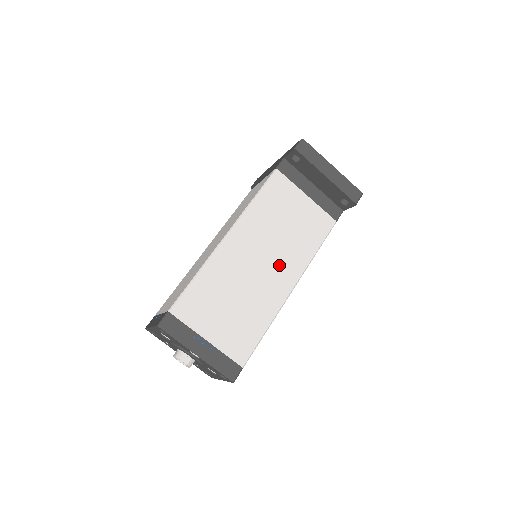
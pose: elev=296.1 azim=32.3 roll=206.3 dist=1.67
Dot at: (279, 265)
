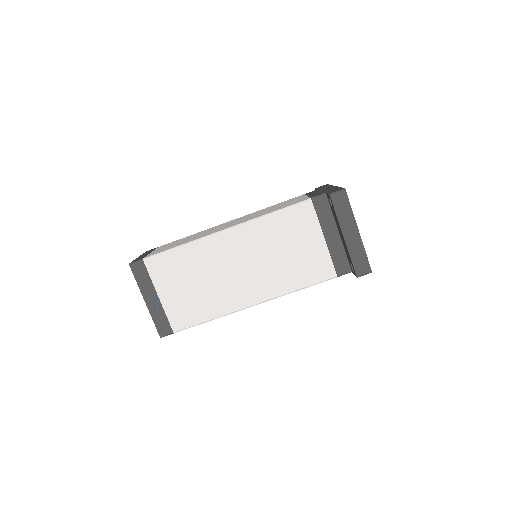
Dot at: (255, 280)
